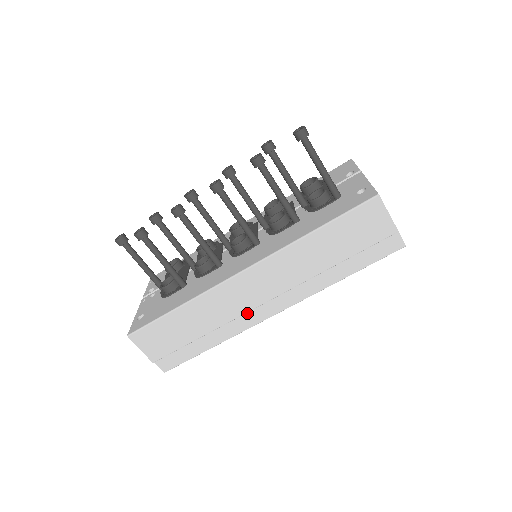
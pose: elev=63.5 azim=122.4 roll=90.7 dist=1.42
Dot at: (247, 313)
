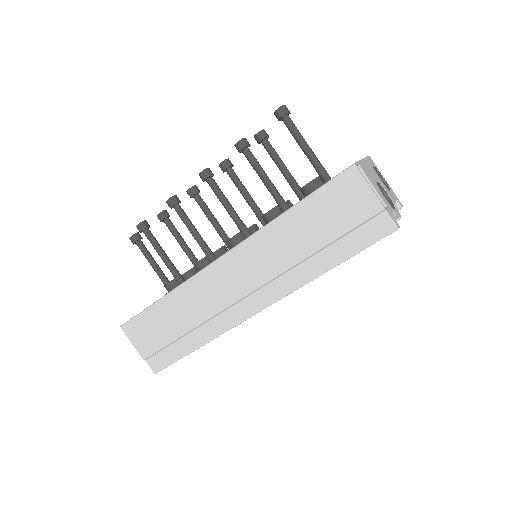
Dot at: (229, 309)
